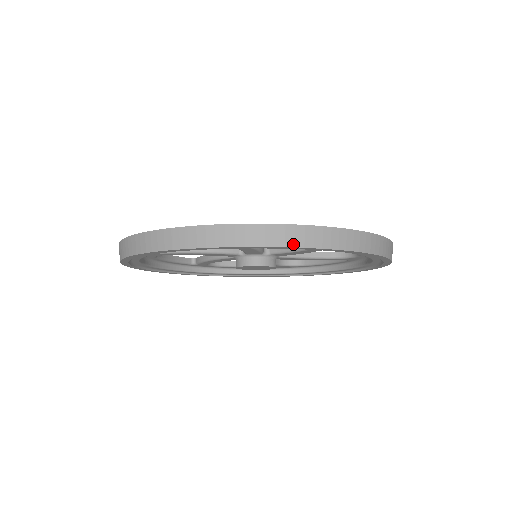
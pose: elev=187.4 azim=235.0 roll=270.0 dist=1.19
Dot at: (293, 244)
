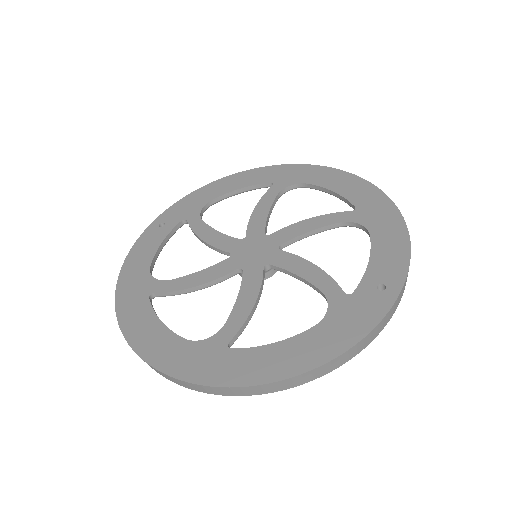
Dot at: (302, 383)
